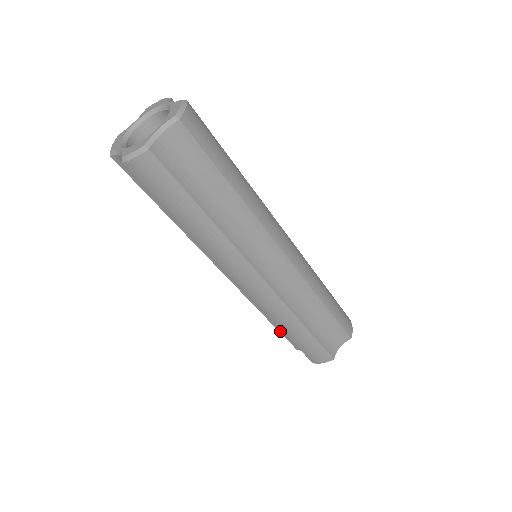
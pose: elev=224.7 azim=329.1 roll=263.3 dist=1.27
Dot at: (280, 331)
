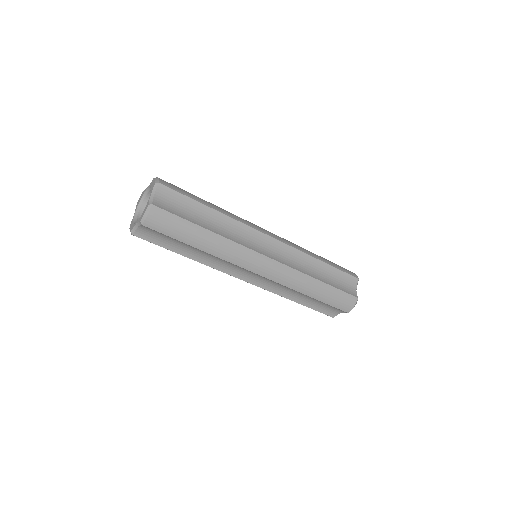
Dot at: occluded
